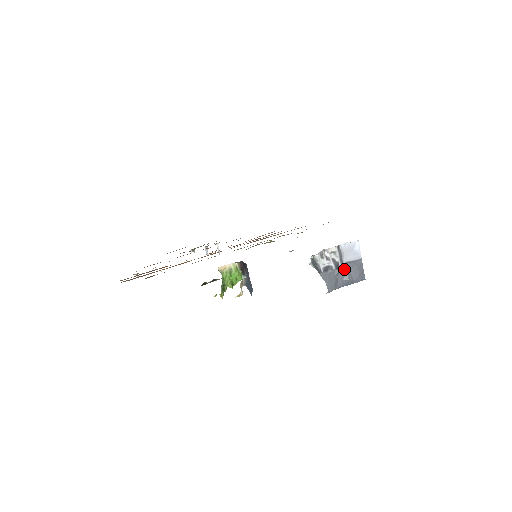
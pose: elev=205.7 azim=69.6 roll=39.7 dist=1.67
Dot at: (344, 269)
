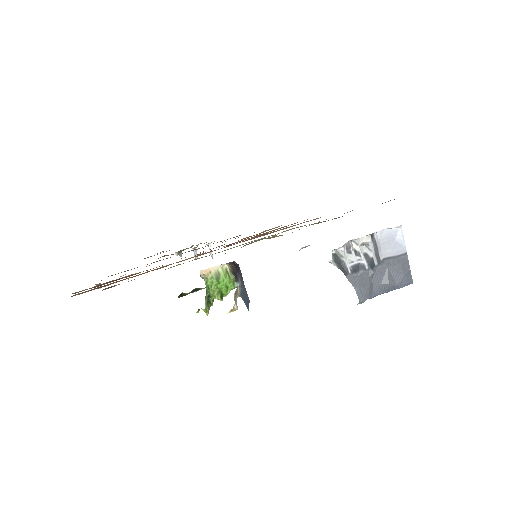
Dot at: (382, 268)
